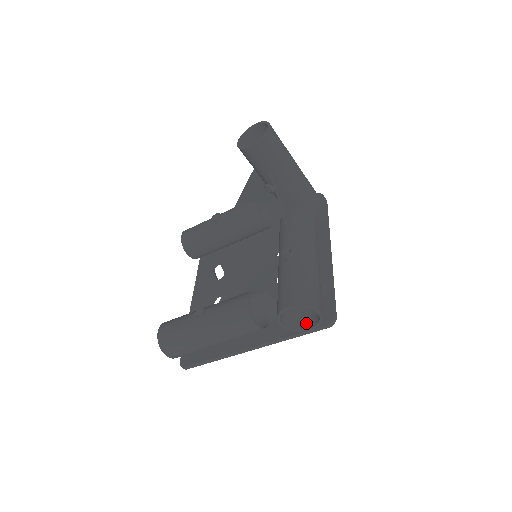
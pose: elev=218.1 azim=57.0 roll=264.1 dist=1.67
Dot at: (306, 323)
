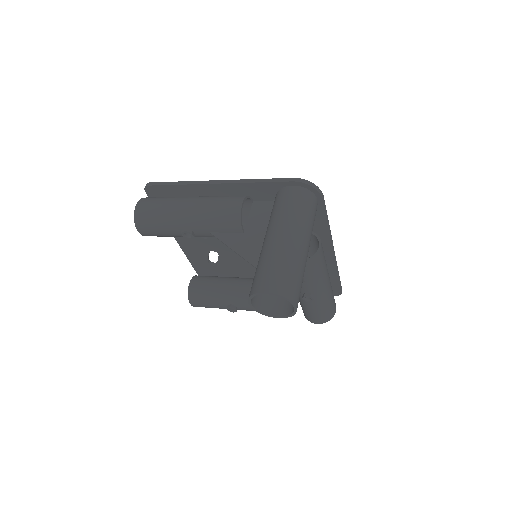
Dot at: occluded
